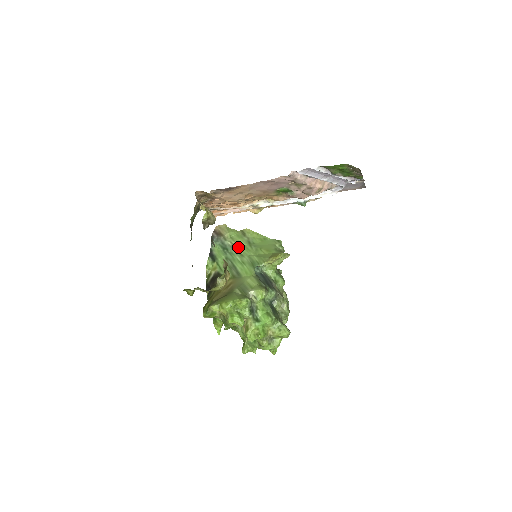
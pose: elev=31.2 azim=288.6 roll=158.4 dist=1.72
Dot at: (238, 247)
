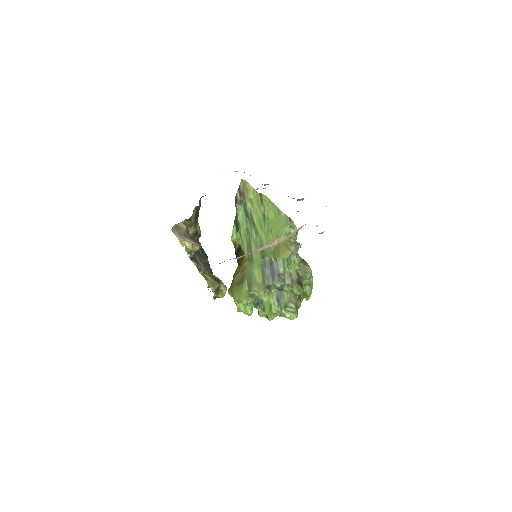
Dot at: (255, 221)
